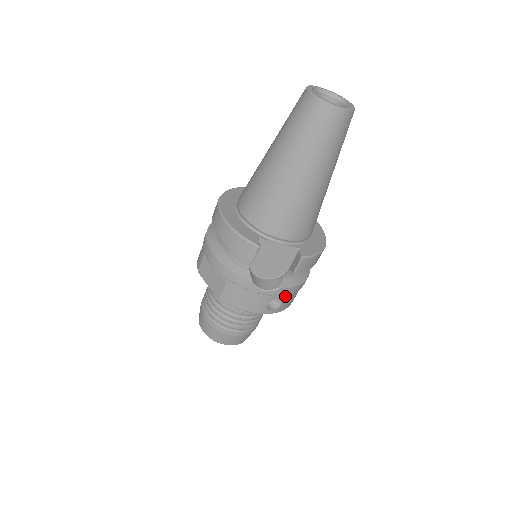
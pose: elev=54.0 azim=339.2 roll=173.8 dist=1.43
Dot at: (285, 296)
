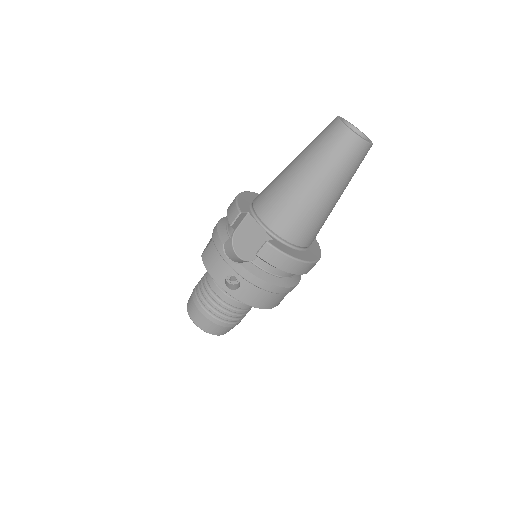
Dot at: (243, 280)
